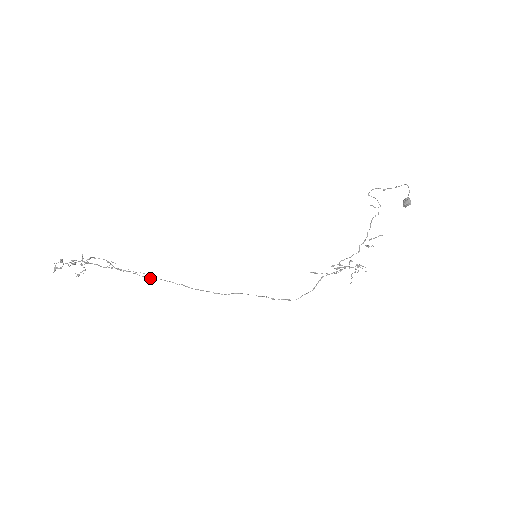
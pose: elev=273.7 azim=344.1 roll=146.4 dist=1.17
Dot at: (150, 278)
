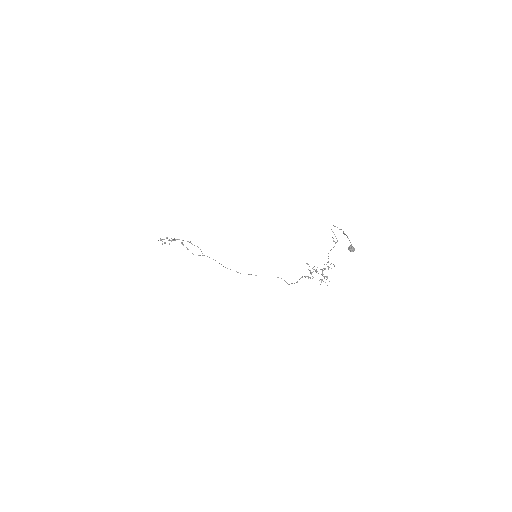
Dot at: (203, 255)
